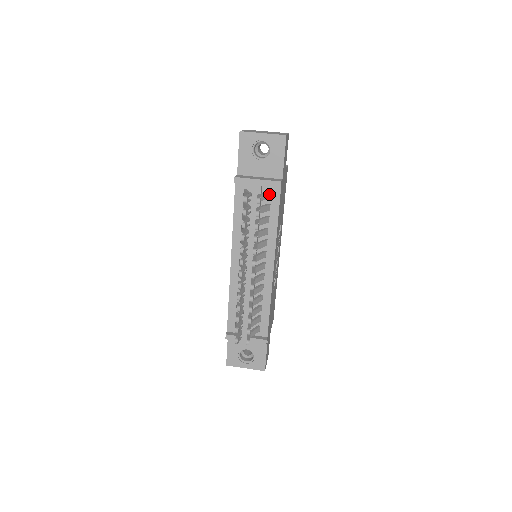
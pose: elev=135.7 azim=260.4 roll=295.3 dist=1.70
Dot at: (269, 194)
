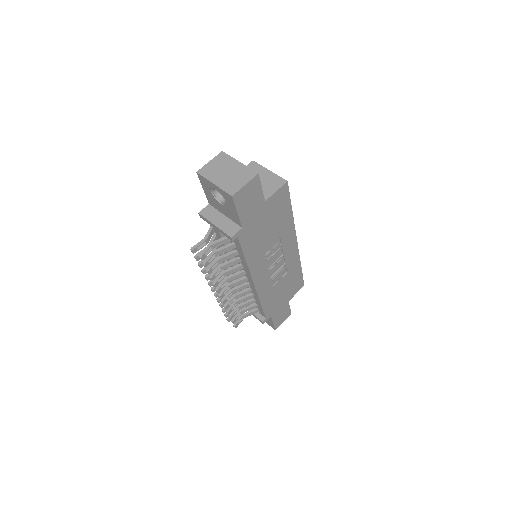
Dot at: occluded
